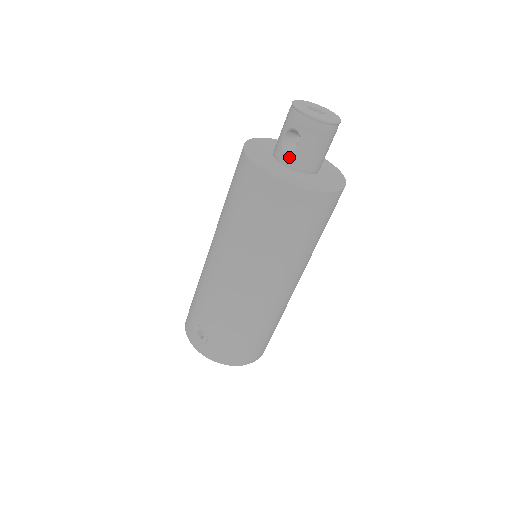
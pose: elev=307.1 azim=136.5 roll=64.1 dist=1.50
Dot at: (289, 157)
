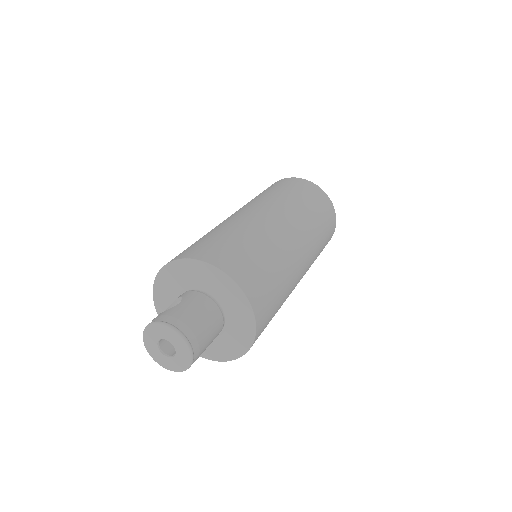
Dot at: occluded
